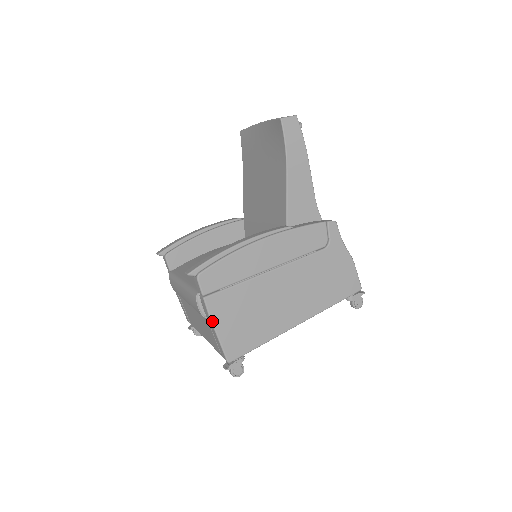
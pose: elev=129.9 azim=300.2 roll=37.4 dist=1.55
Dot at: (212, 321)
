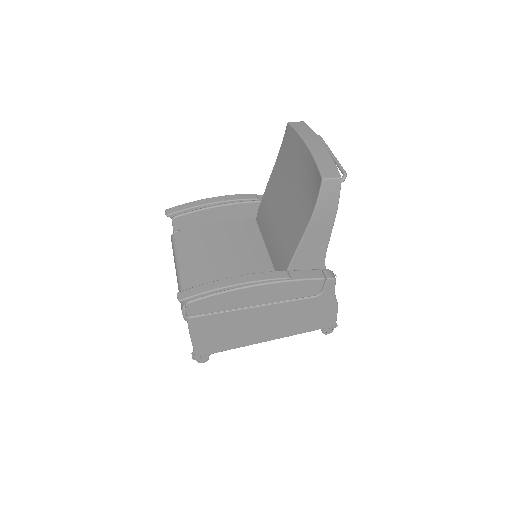
Dot at: (190, 332)
